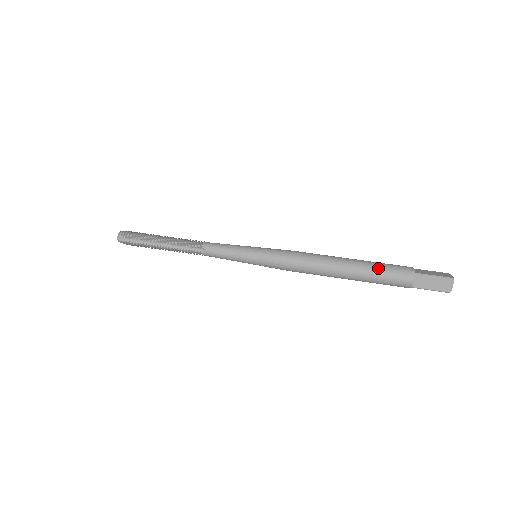
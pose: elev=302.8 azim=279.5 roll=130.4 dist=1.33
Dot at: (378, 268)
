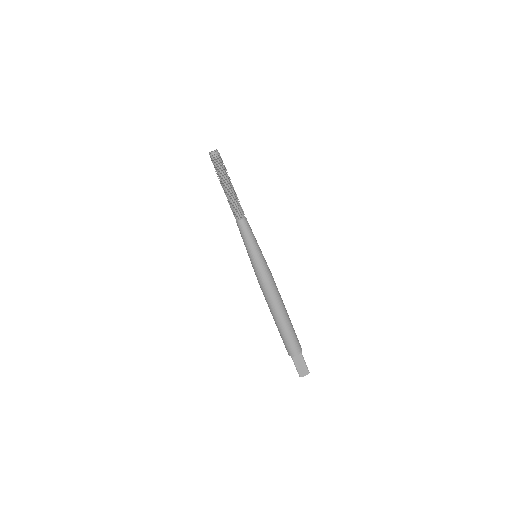
Dot at: (283, 336)
